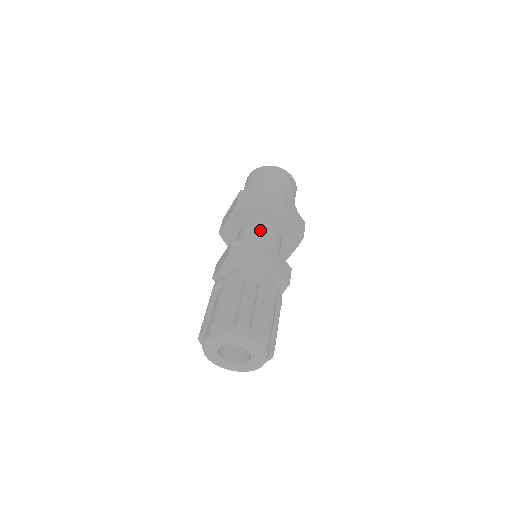
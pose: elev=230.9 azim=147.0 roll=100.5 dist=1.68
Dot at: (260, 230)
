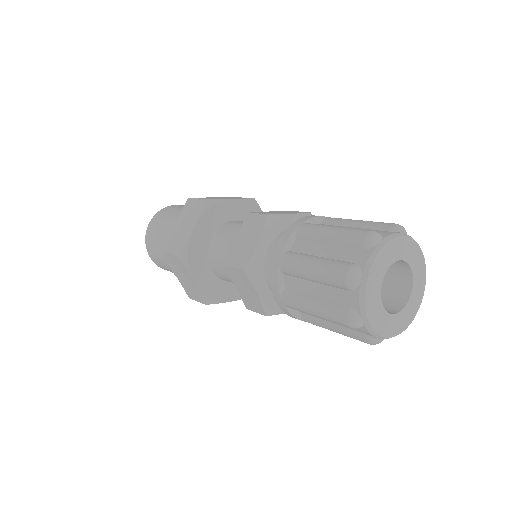
Dot at: occluded
